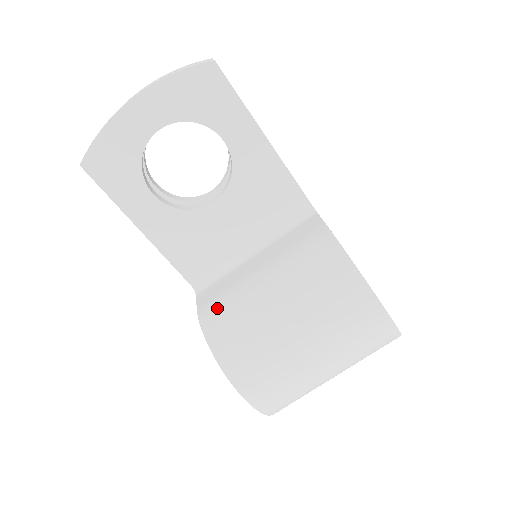
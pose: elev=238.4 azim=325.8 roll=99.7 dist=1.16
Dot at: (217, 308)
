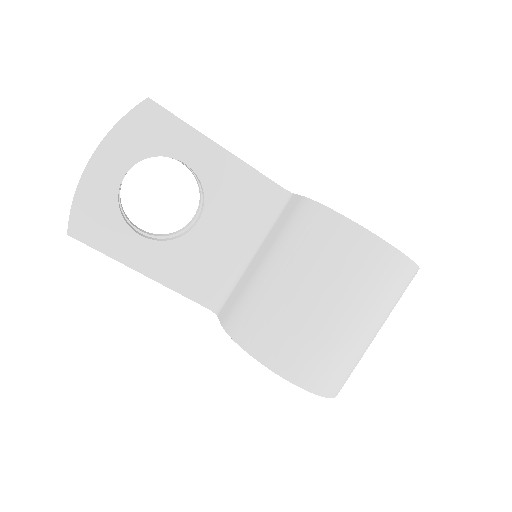
Dot at: (238, 313)
